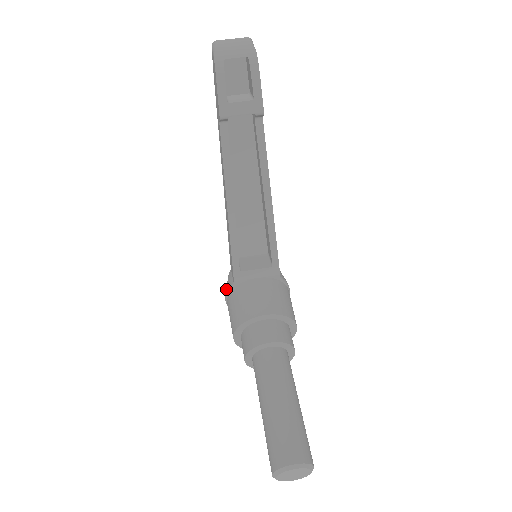
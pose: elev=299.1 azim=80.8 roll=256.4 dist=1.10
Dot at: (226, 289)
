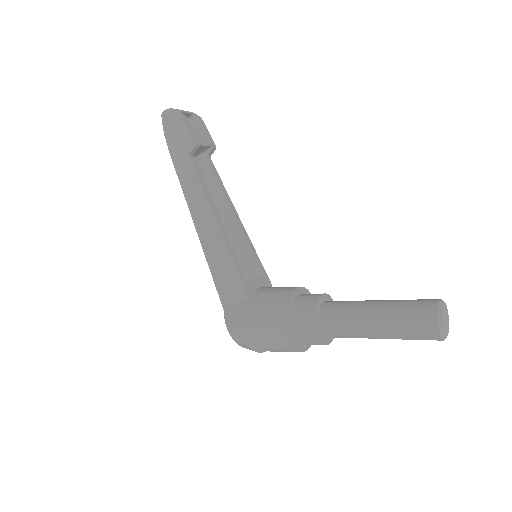
Dot at: (238, 317)
